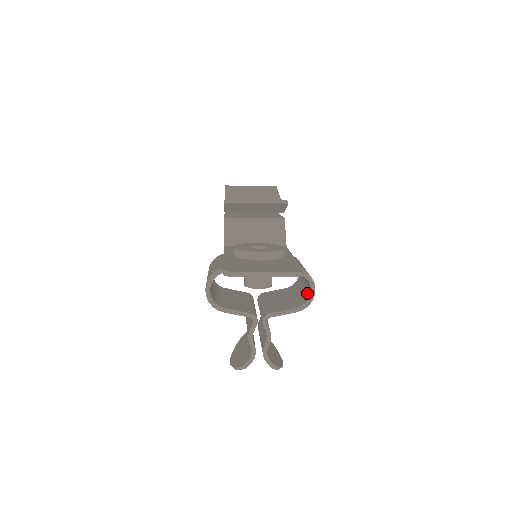
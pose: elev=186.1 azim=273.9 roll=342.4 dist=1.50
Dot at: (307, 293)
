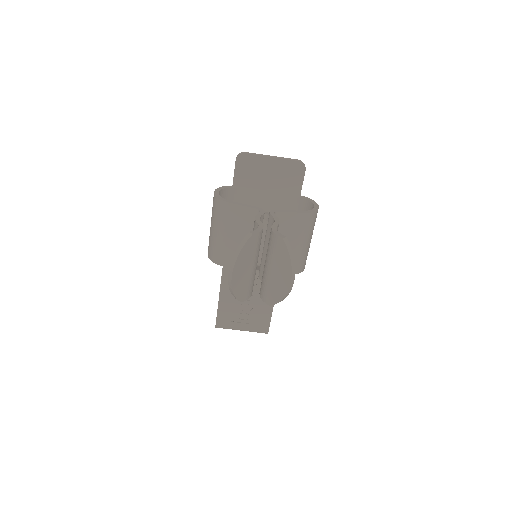
Dot at: occluded
